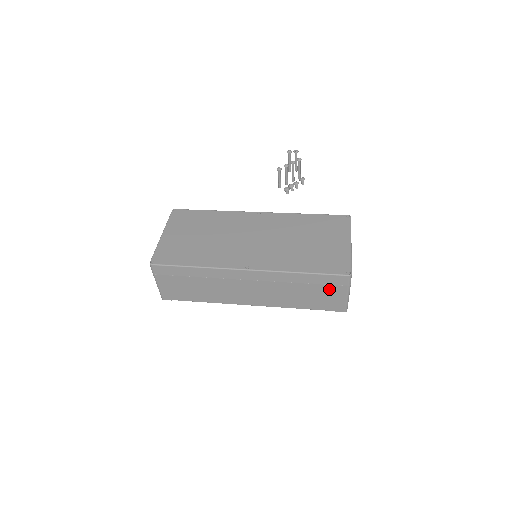
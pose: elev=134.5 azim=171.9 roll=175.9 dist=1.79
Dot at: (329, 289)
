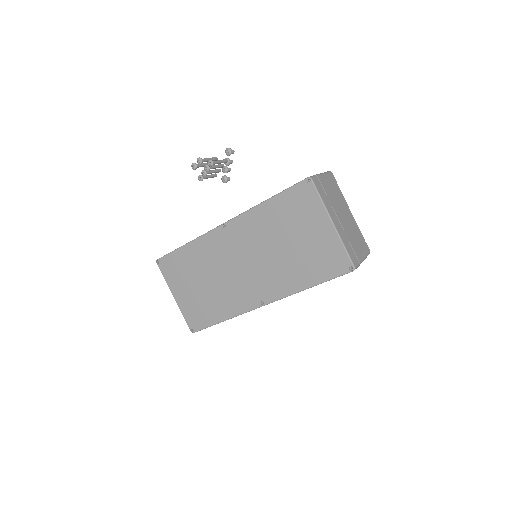
Dot at: occluded
